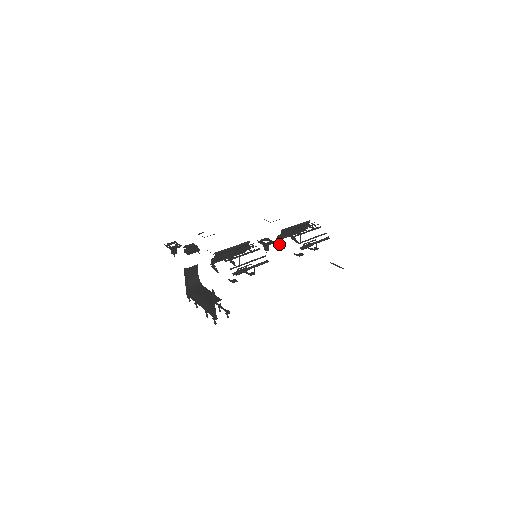
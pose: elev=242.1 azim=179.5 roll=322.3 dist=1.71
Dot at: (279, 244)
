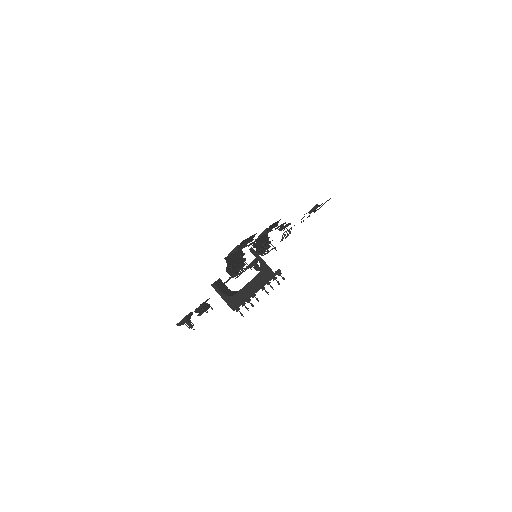
Dot at: occluded
